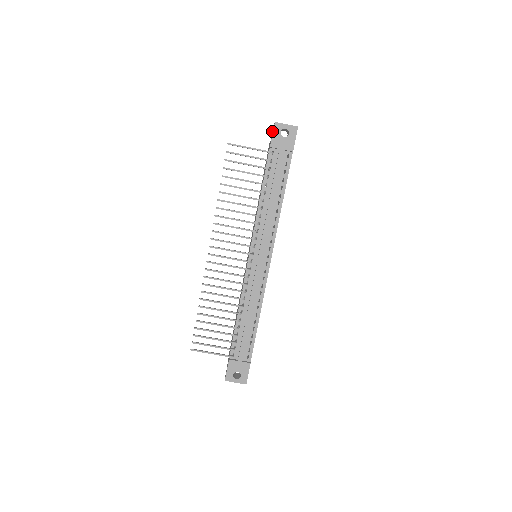
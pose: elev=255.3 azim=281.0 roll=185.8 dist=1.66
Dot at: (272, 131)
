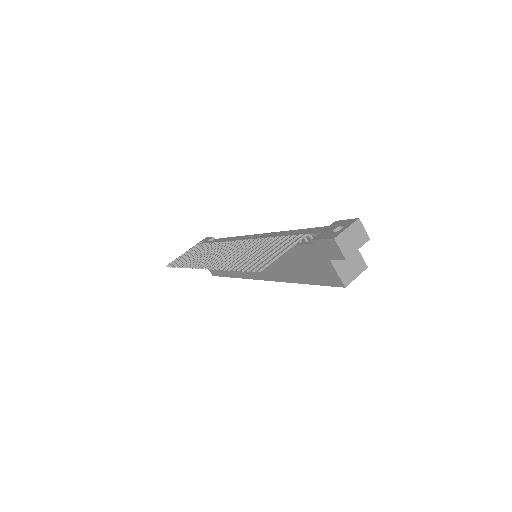
Dot at: occluded
